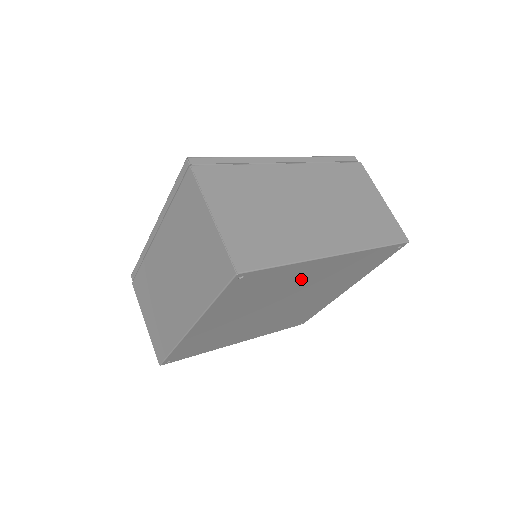
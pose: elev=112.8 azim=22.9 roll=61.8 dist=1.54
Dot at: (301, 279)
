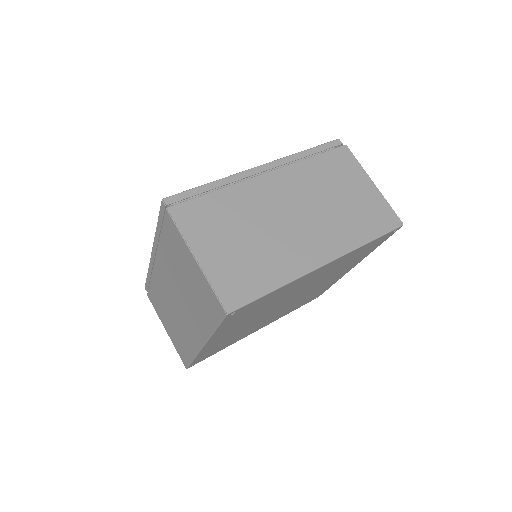
Dot at: (297, 287)
